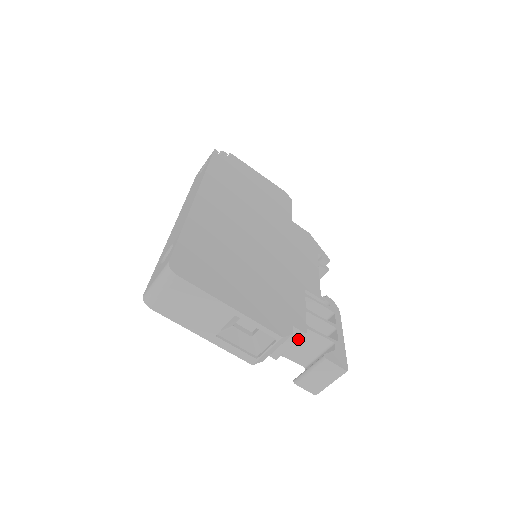
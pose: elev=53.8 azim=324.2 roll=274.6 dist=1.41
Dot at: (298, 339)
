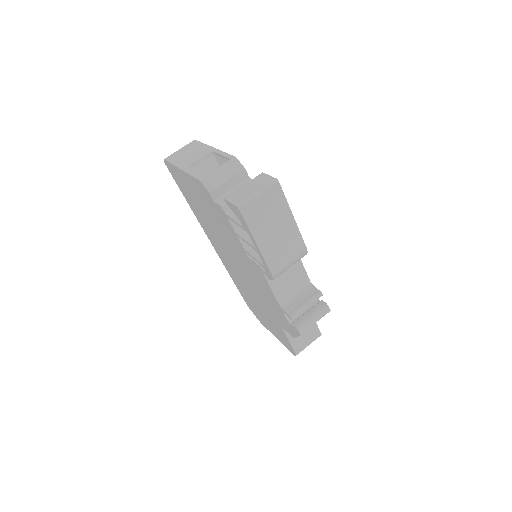
Dot at: occluded
